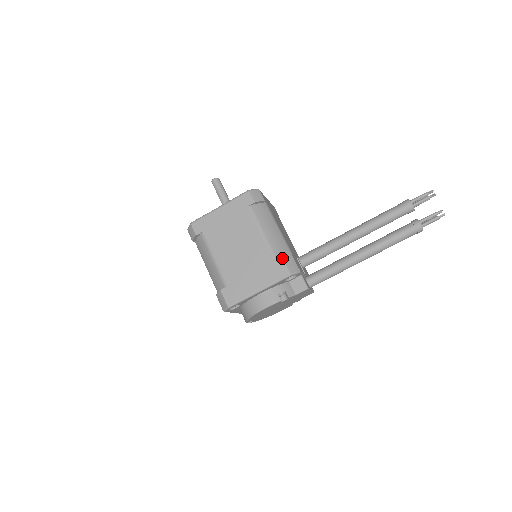
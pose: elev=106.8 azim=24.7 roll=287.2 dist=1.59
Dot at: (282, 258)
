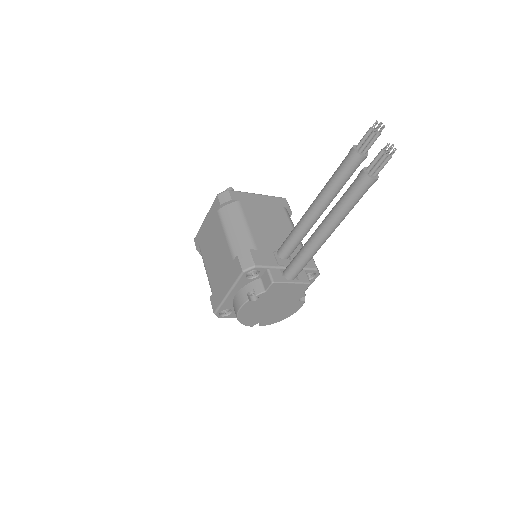
Dot at: (237, 256)
